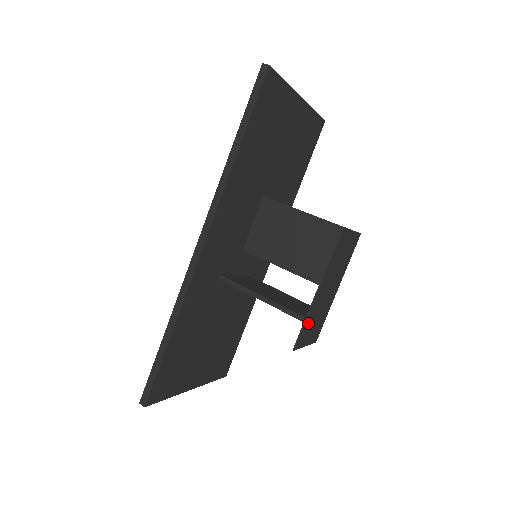
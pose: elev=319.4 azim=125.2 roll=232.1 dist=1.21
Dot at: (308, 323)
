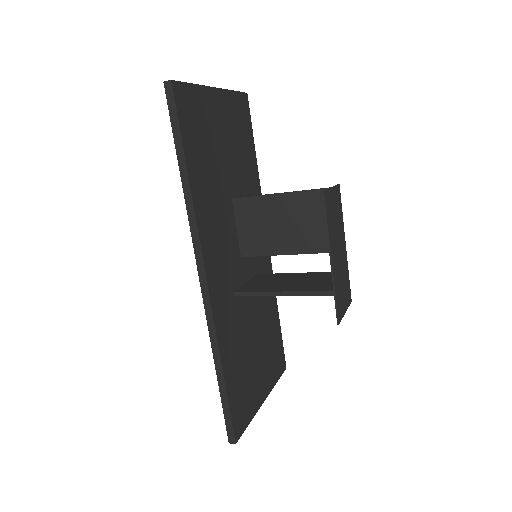
Dot at: (338, 293)
